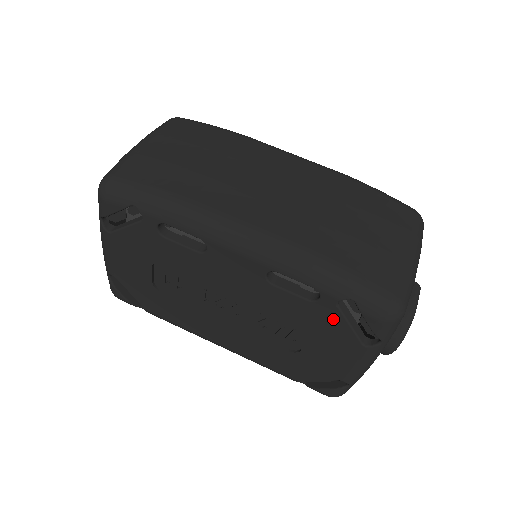
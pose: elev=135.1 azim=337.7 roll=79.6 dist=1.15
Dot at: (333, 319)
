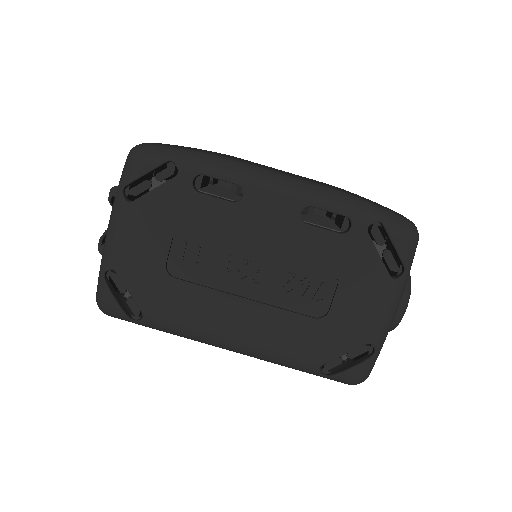
Dot at: (363, 251)
